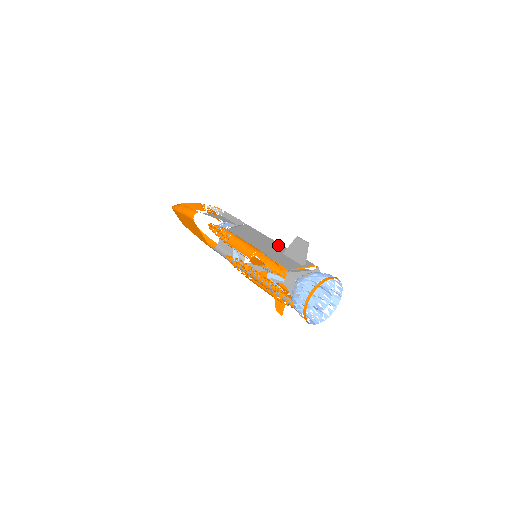
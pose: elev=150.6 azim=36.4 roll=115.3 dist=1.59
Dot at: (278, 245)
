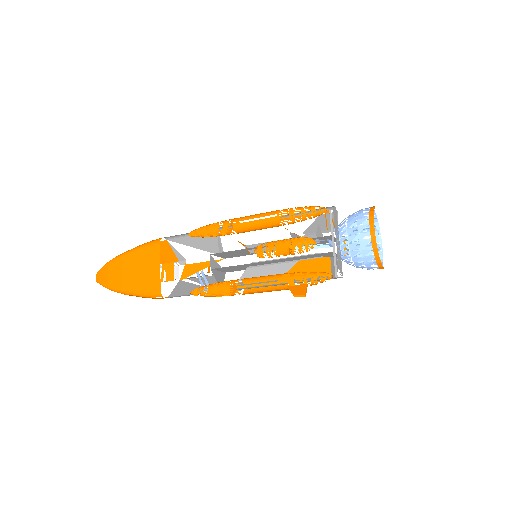
Dot at: occluded
